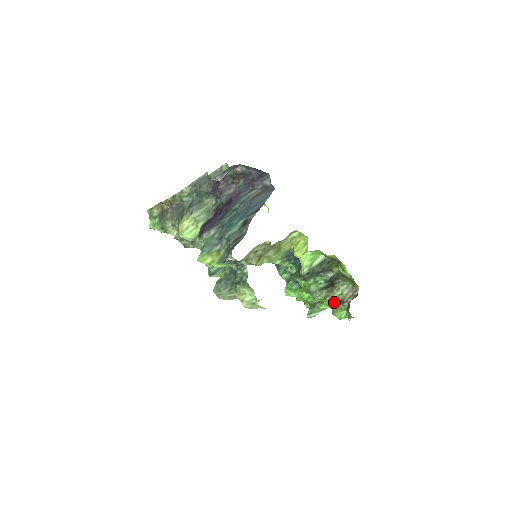
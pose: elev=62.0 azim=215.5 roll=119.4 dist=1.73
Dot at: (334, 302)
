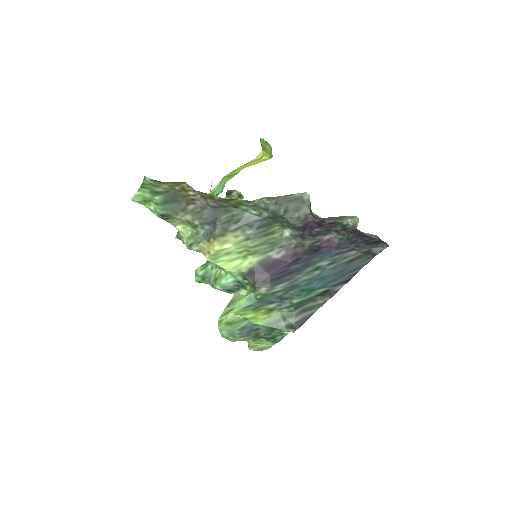
Dot at: occluded
